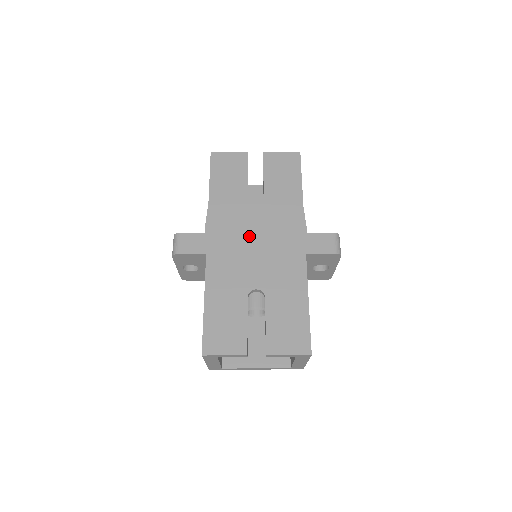
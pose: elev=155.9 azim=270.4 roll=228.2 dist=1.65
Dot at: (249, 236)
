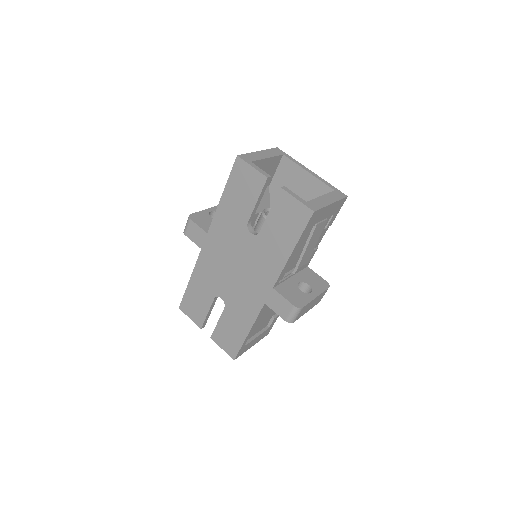
Dot at: (233, 258)
